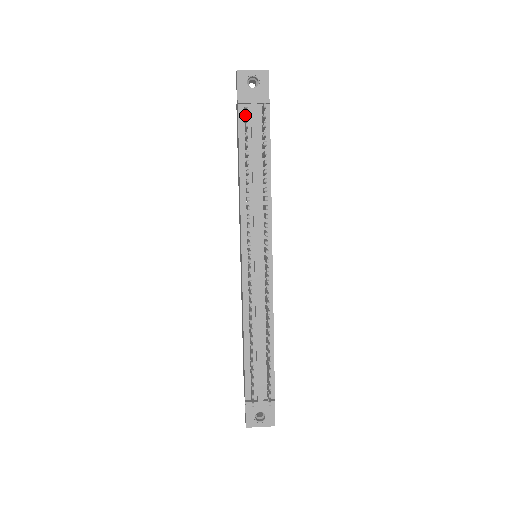
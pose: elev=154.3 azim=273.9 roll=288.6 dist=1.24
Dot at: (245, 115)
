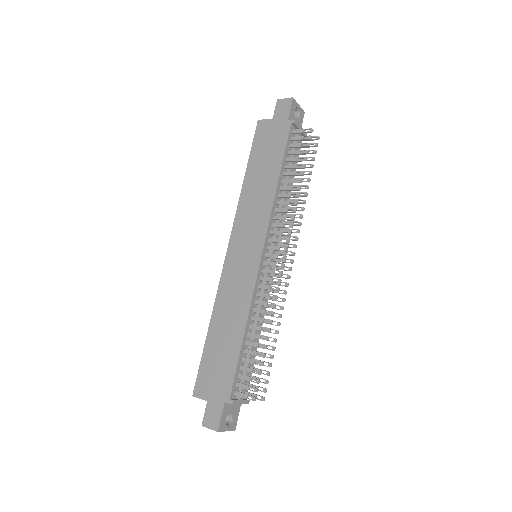
Dot at: (311, 137)
